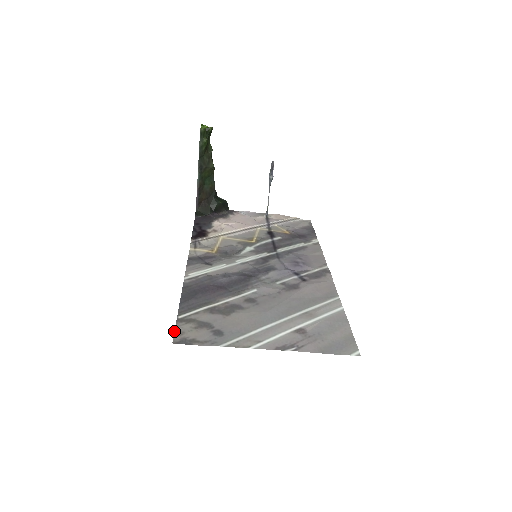
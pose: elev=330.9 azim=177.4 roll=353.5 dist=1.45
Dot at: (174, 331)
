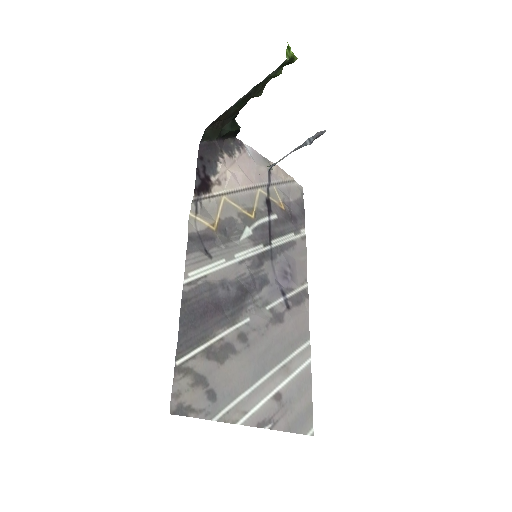
Dot at: (172, 391)
